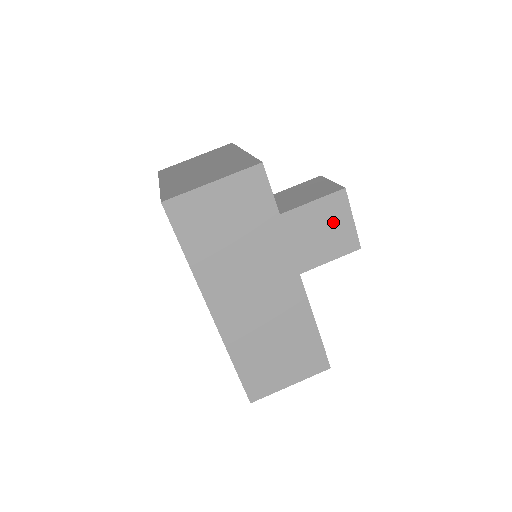
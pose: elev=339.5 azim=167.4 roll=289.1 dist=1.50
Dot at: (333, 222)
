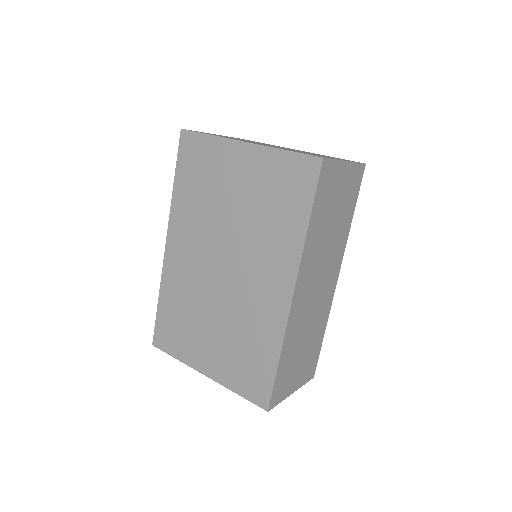
Dot at: occluded
